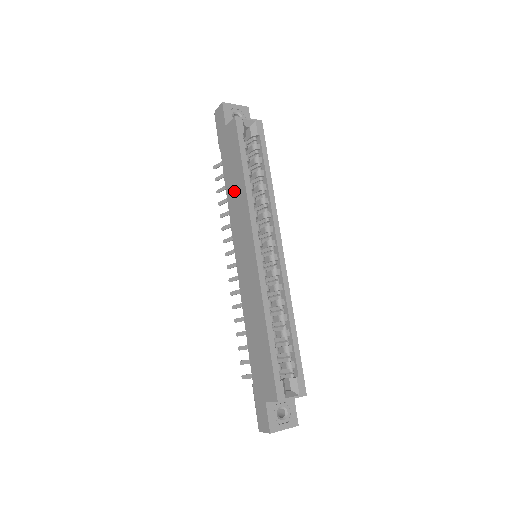
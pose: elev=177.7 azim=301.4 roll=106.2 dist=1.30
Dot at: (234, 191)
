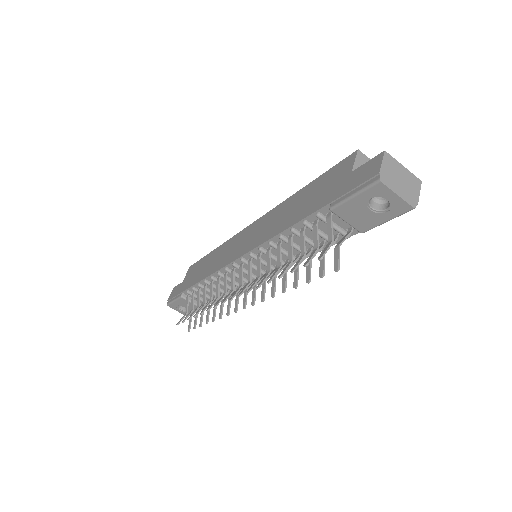
Dot at: (209, 265)
